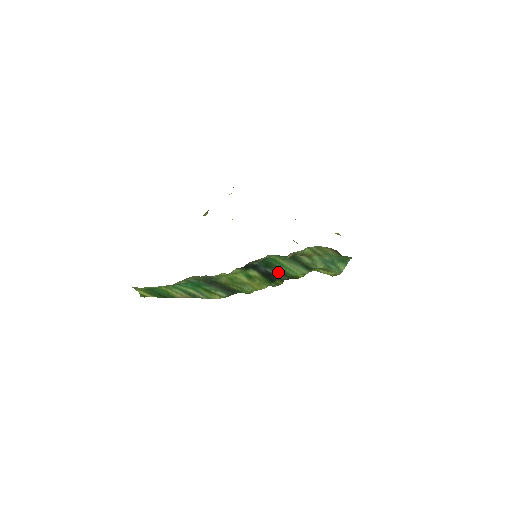
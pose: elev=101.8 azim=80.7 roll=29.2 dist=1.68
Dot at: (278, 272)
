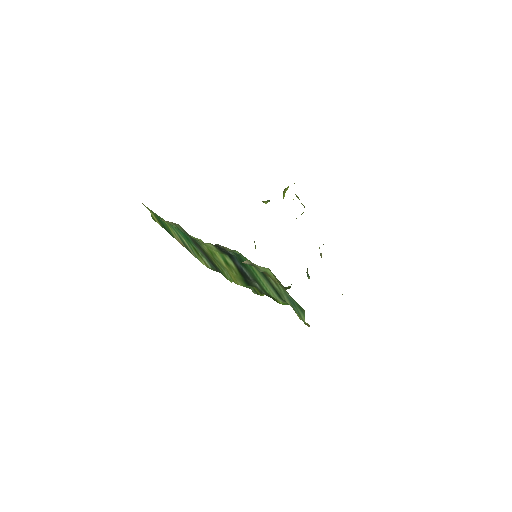
Dot at: (254, 279)
